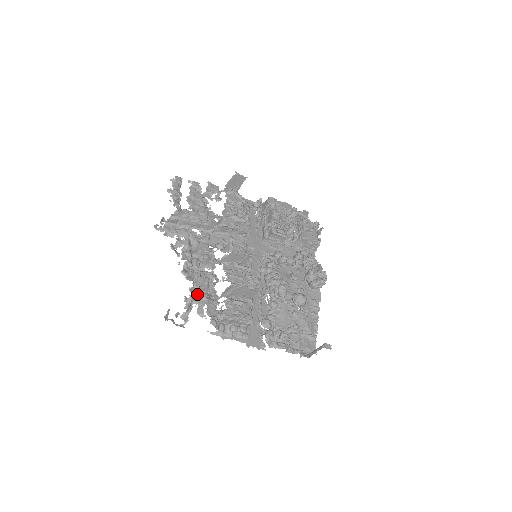
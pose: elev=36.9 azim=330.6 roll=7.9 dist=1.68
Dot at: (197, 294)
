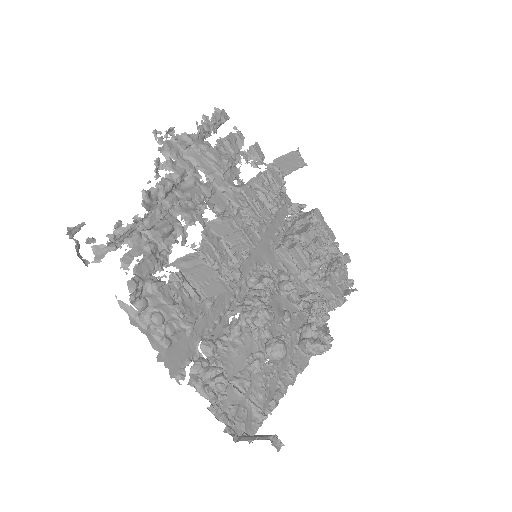
Dot at: (142, 235)
